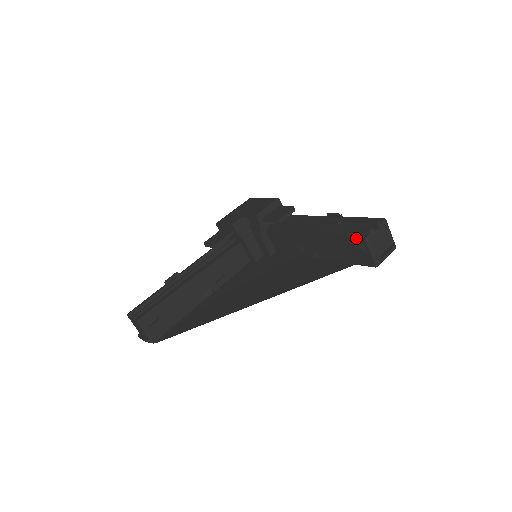
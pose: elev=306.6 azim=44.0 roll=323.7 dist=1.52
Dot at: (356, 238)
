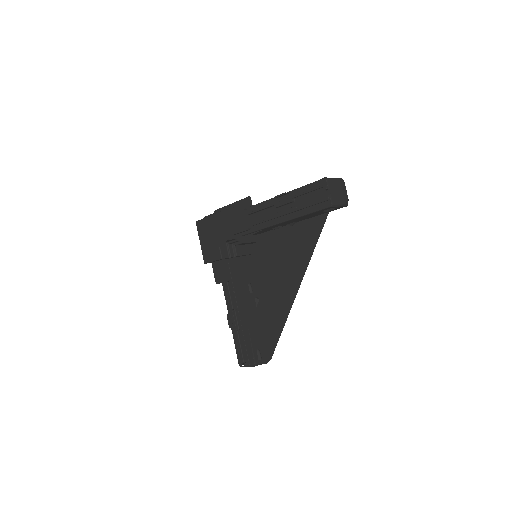
Dot at: (324, 209)
